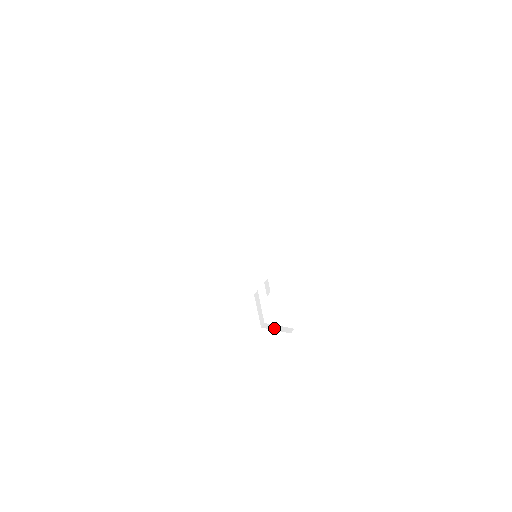
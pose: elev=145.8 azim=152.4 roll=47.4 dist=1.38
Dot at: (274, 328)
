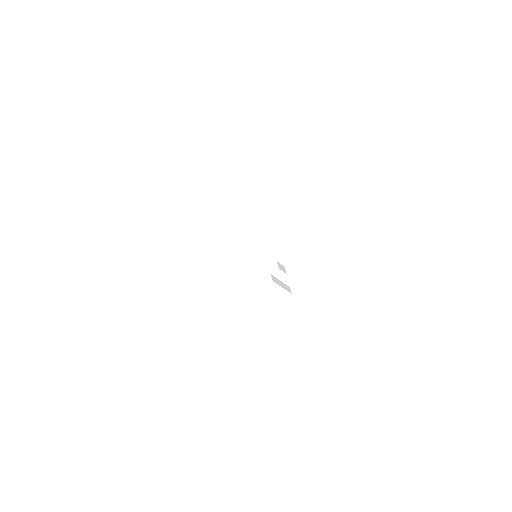
Dot at: (304, 286)
